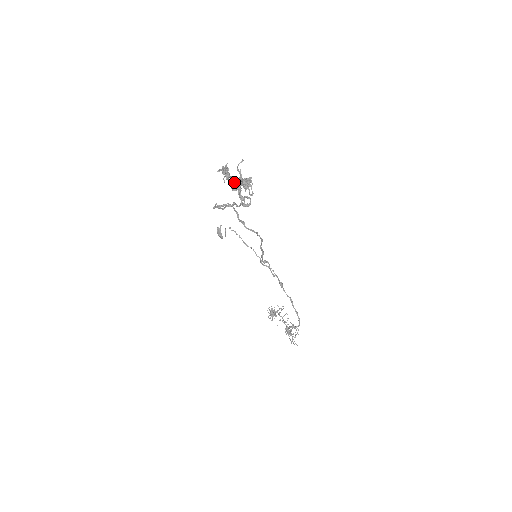
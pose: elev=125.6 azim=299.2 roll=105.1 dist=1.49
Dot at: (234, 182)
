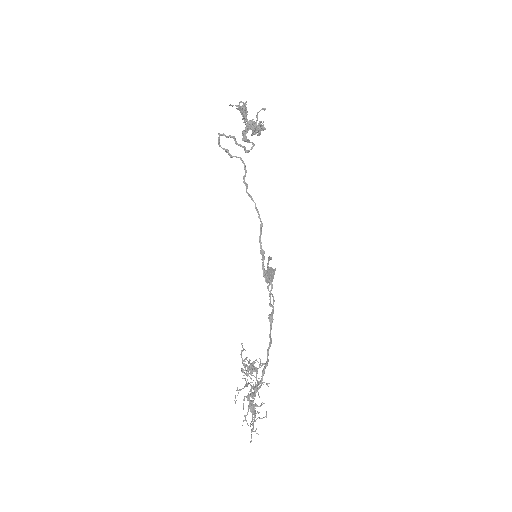
Dot at: (247, 124)
